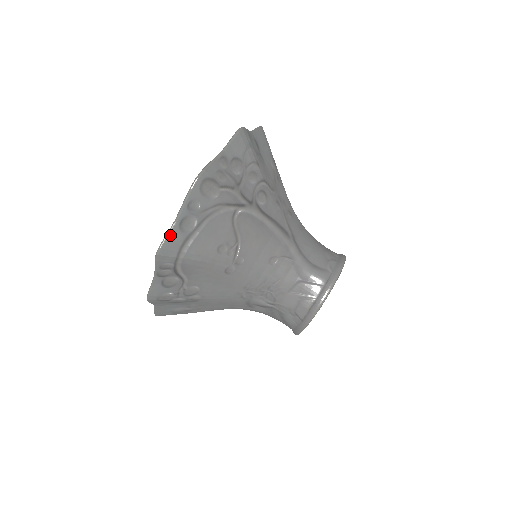
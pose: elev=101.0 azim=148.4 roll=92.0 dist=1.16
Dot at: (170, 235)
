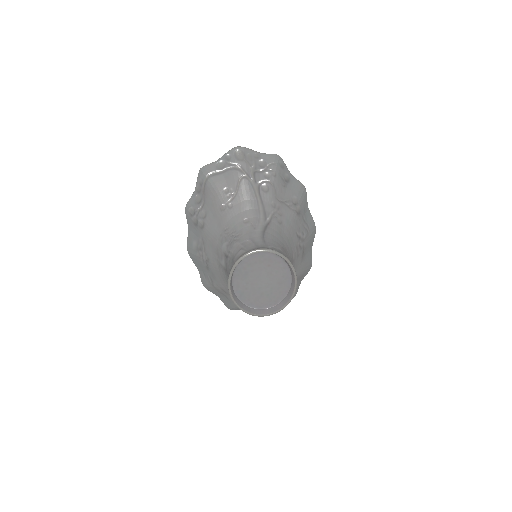
Dot at: (211, 164)
